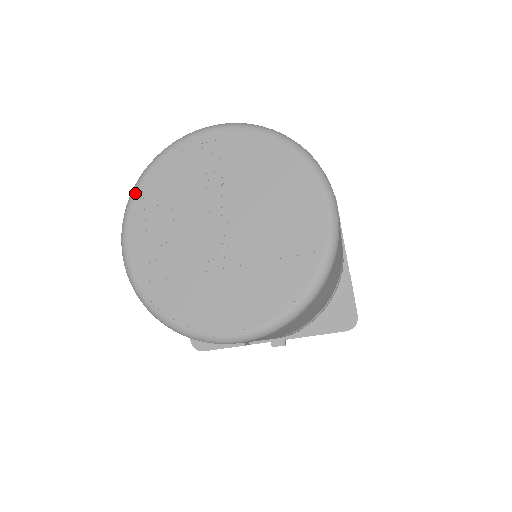
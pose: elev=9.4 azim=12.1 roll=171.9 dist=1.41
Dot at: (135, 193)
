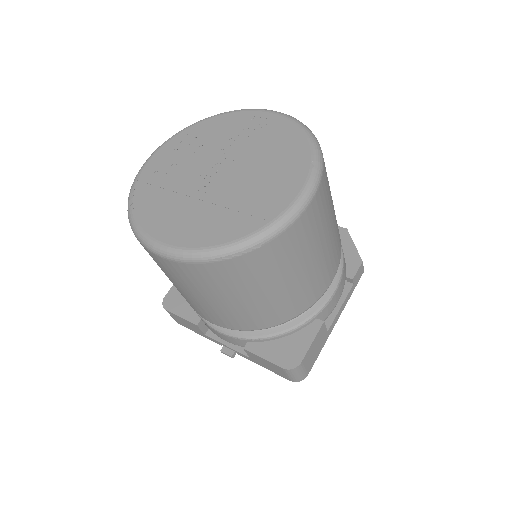
Dot at: (187, 127)
